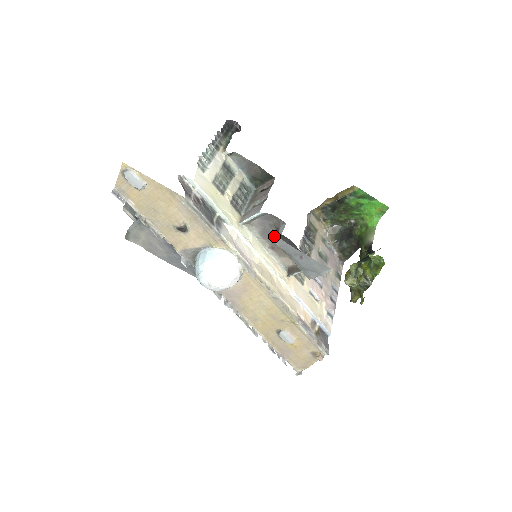
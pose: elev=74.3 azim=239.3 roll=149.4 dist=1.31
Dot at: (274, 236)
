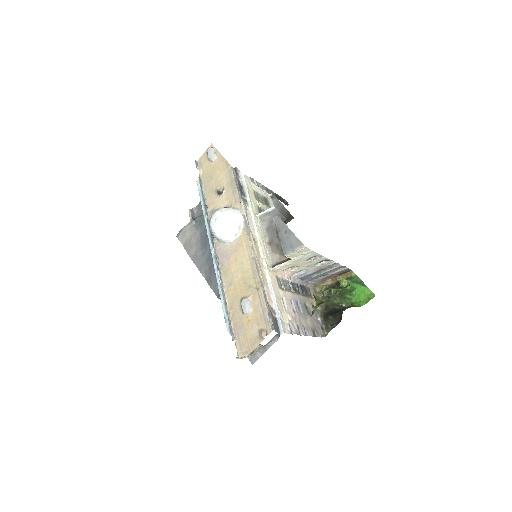
Dot at: (275, 233)
